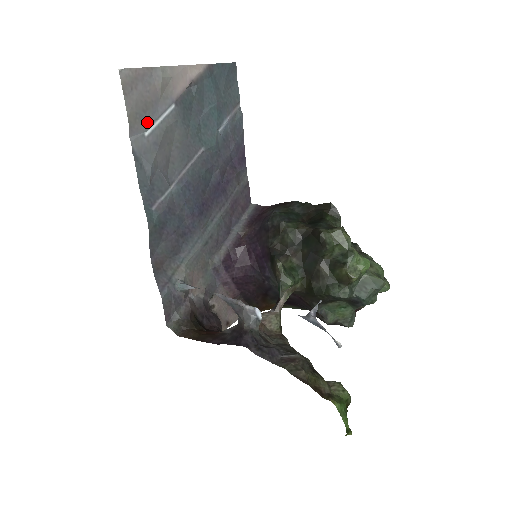
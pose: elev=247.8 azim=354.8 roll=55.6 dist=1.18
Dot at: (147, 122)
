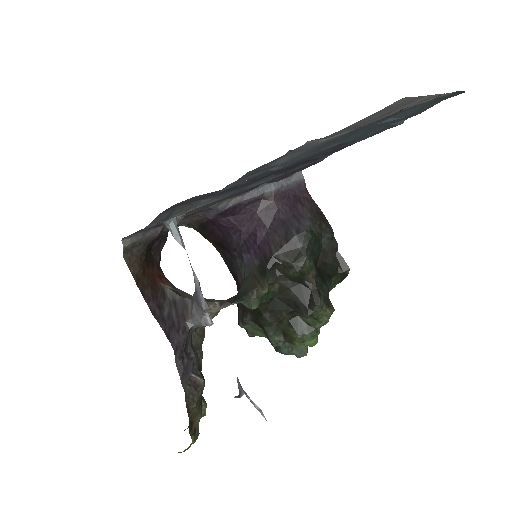
Dot at: (341, 132)
